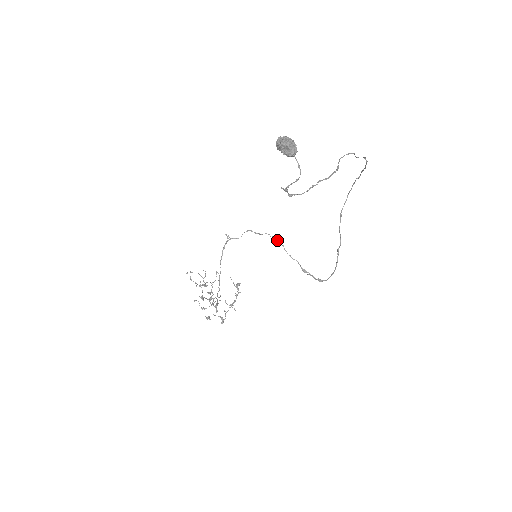
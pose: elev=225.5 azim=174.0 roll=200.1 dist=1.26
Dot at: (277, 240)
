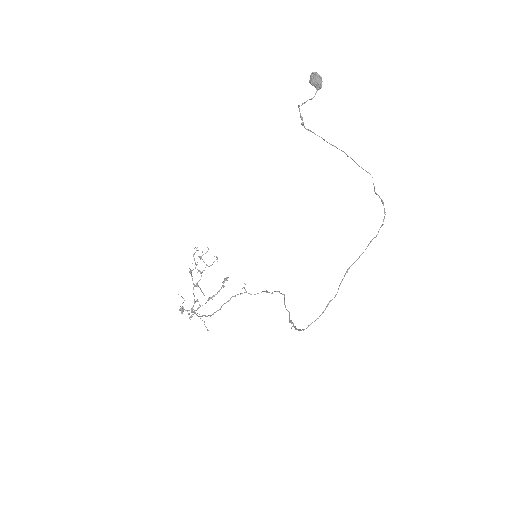
Dot at: (283, 294)
